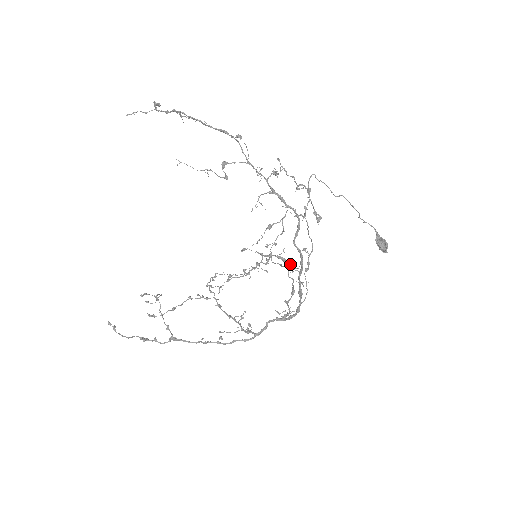
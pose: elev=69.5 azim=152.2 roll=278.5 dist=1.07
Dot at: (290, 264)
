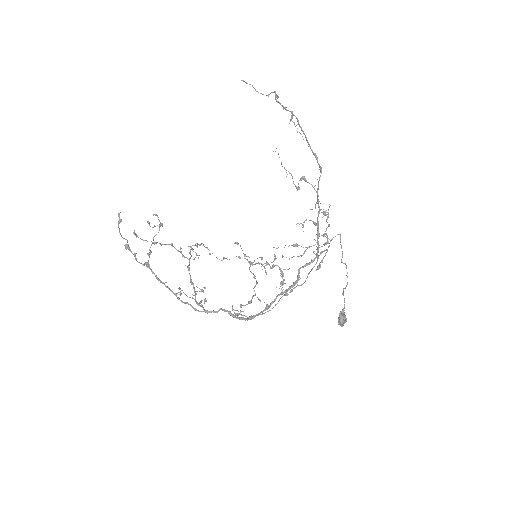
Dot at: (282, 281)
